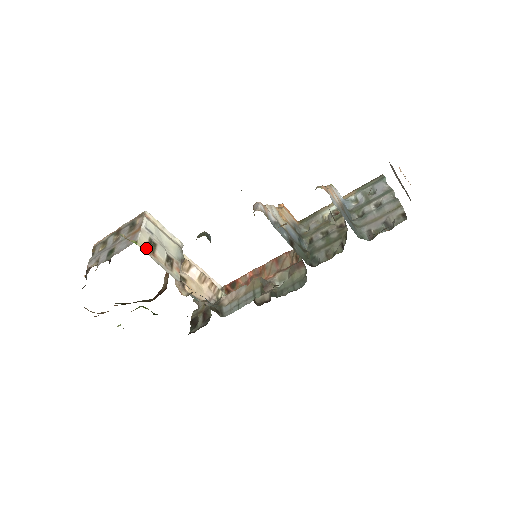
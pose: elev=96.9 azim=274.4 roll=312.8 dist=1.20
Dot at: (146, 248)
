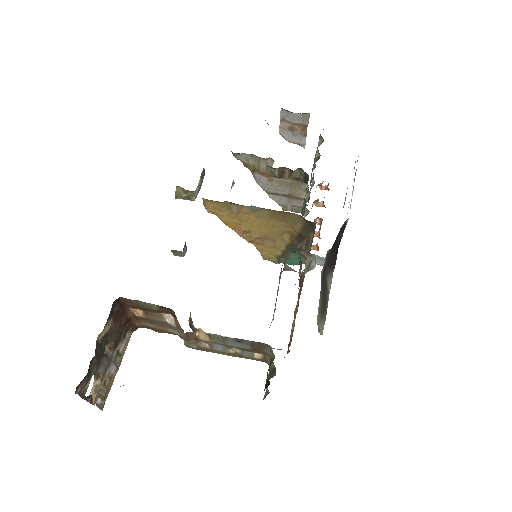
Dot at: occluded
